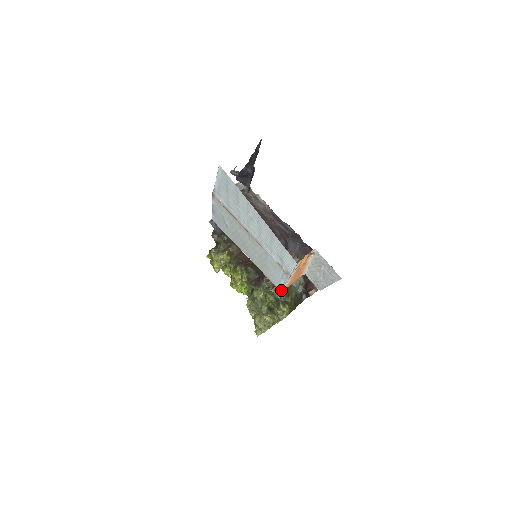
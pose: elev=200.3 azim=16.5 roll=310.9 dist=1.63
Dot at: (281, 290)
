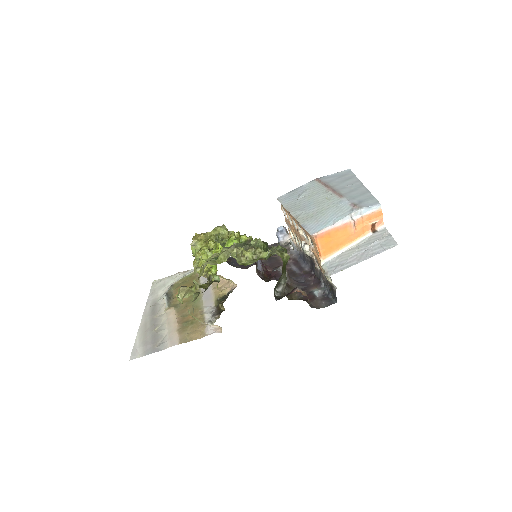
Dot at: (313, 233)
